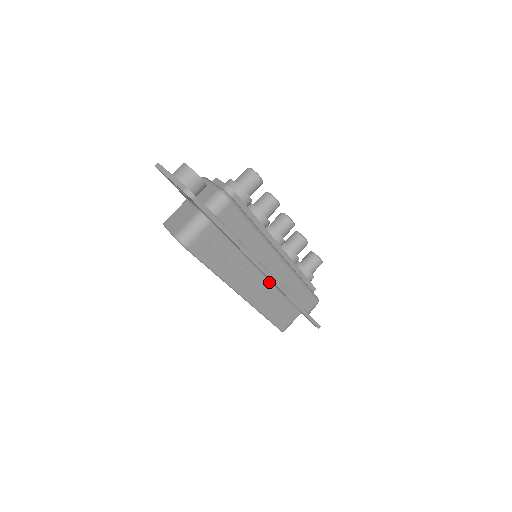
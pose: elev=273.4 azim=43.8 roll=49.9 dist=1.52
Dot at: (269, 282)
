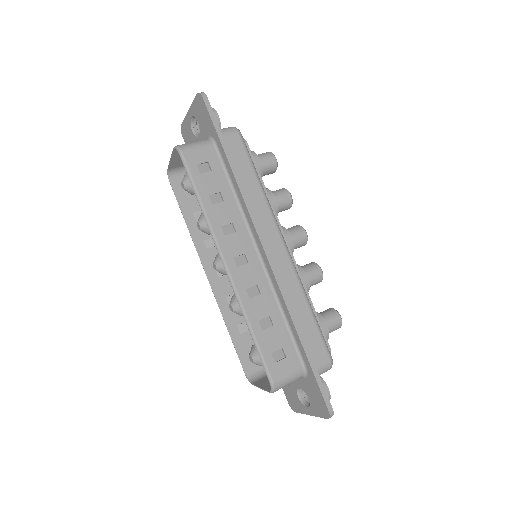
Dot at: (264, 272)
